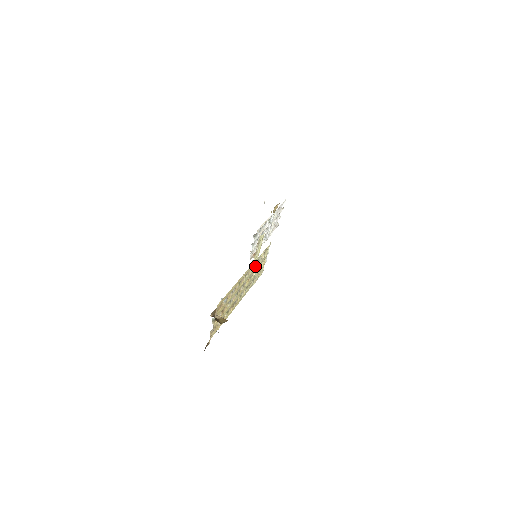
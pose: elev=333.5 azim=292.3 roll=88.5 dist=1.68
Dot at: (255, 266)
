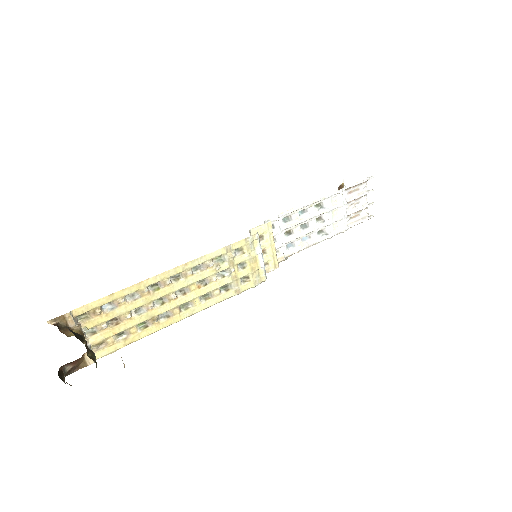
Dot at: (211, 267)
